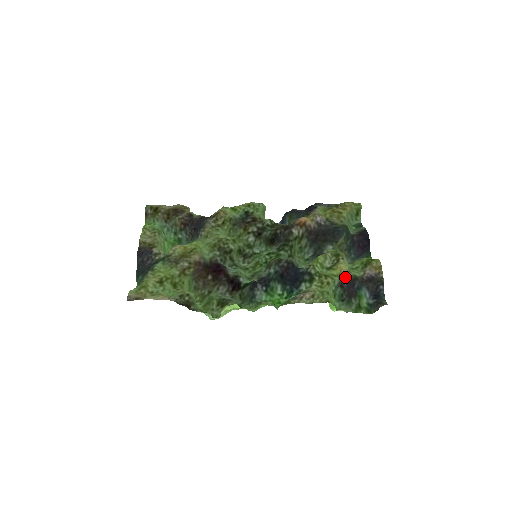
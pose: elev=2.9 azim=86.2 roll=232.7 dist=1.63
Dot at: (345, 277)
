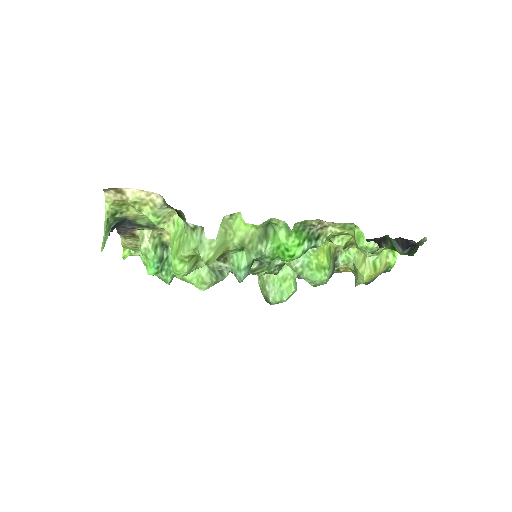
Dot at: occluded
